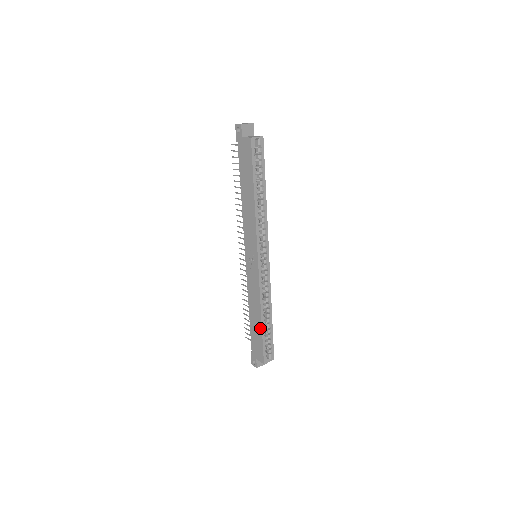
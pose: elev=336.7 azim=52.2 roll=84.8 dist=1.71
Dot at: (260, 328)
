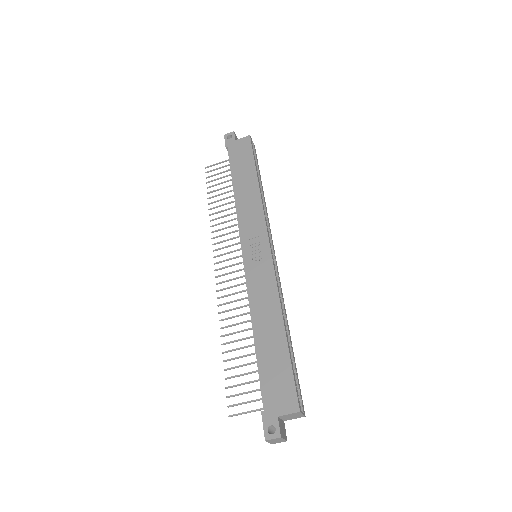
Dot at: (283, 344)
